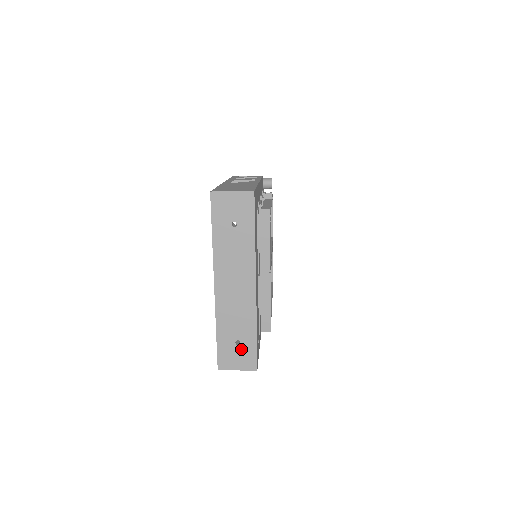
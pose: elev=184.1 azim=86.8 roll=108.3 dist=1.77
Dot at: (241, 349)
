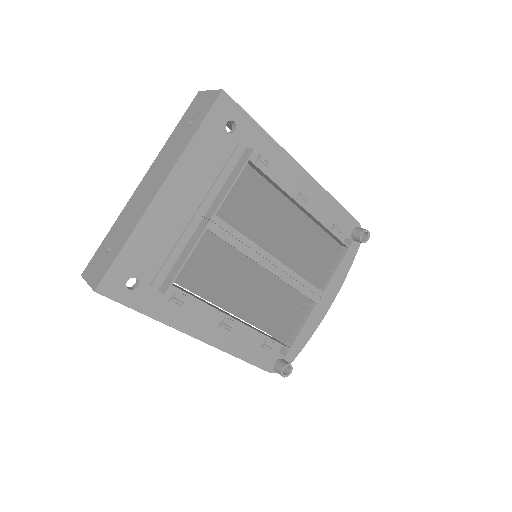
Dot at: (106, 258)
